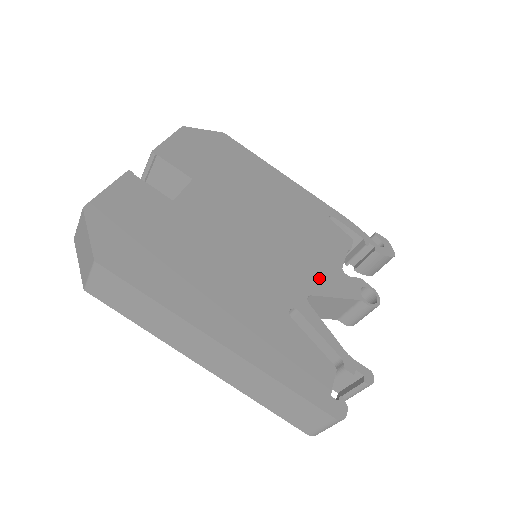
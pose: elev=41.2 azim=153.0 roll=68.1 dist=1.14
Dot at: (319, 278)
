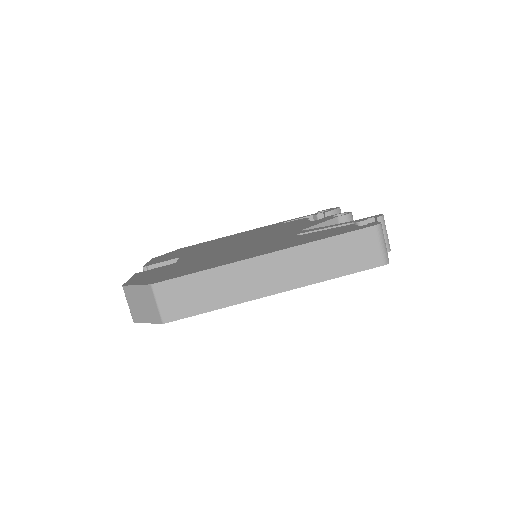
Dot at: (301, 227)
